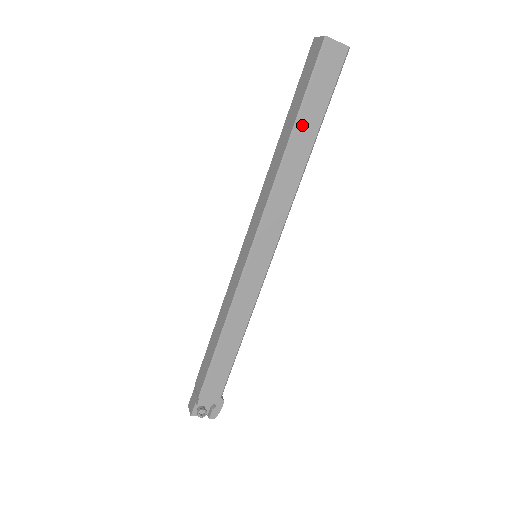
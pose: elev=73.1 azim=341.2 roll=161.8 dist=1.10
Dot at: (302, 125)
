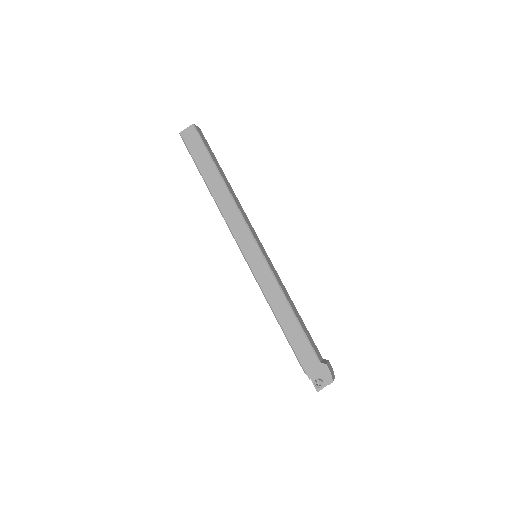
Dot at: (206, 175)
